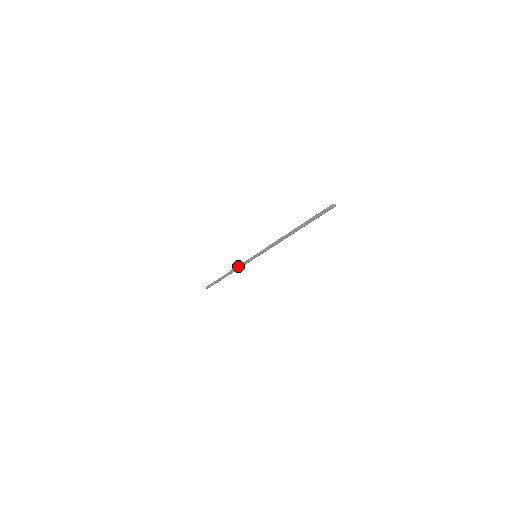
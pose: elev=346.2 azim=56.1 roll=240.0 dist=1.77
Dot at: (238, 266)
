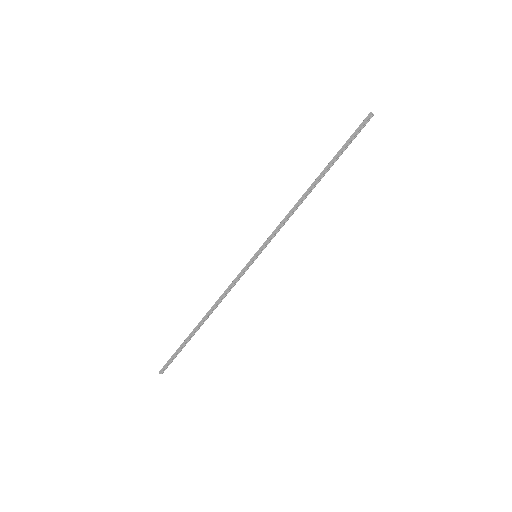
Dot at: (224, 291)
